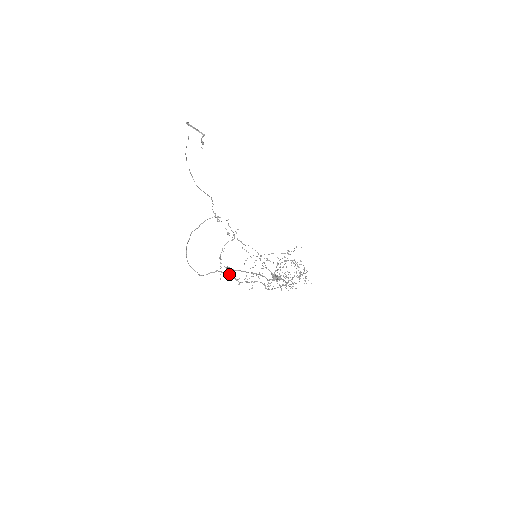
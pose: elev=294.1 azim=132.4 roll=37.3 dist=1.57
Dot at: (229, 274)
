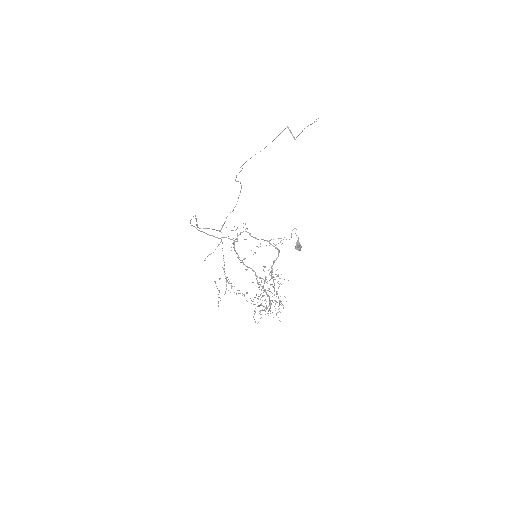
Dot at: occluded
